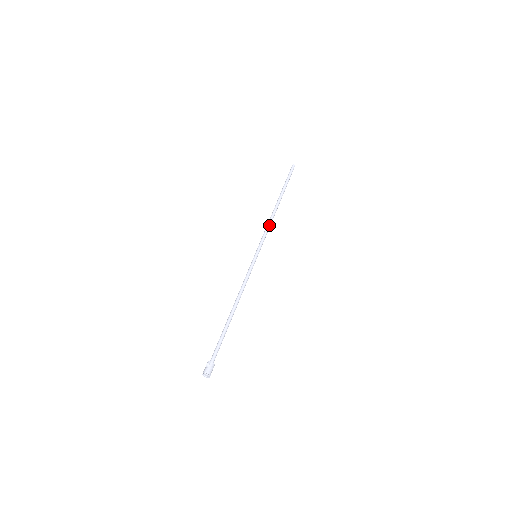
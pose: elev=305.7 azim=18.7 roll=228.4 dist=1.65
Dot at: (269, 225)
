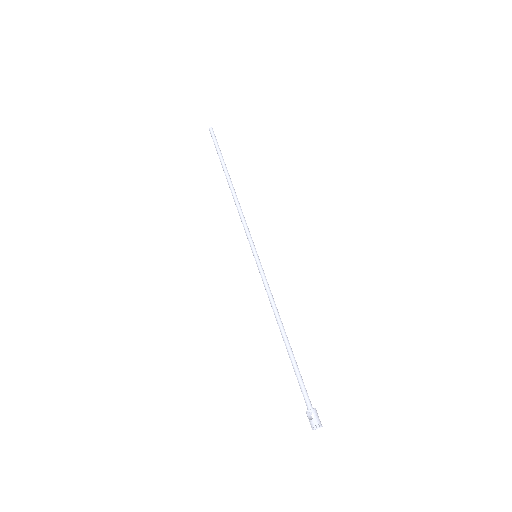
Dot at: (241, 212)
